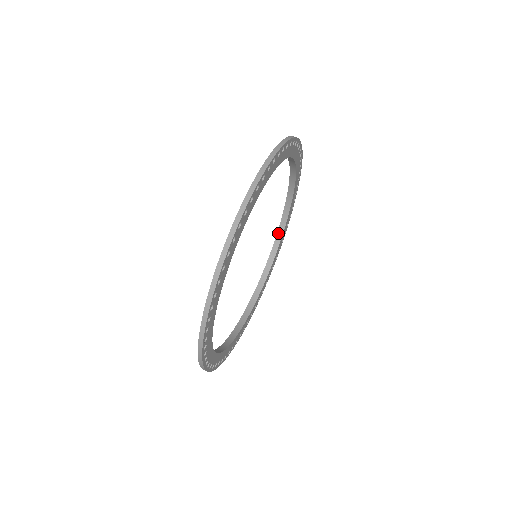
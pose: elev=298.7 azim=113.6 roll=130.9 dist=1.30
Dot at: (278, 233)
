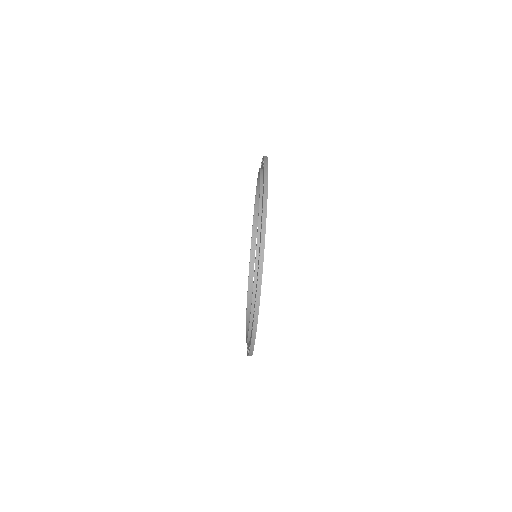
Dot at: (257, 189)
